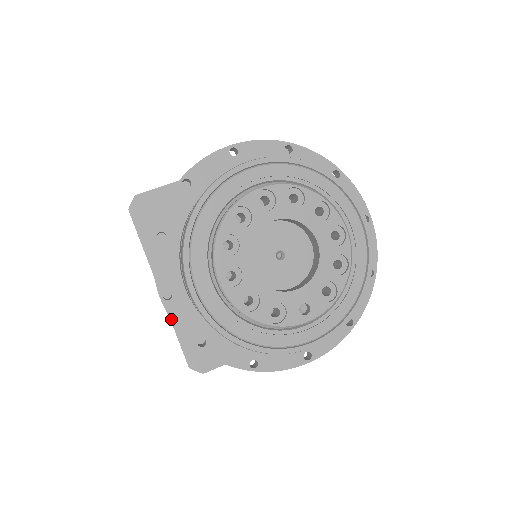
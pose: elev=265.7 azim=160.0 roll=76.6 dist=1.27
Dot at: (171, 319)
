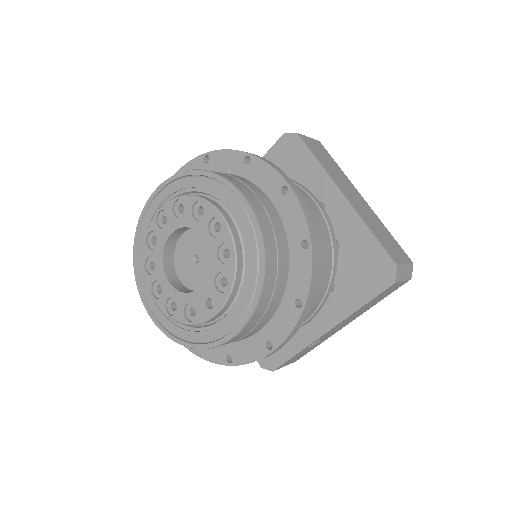
Dot at: occluded
